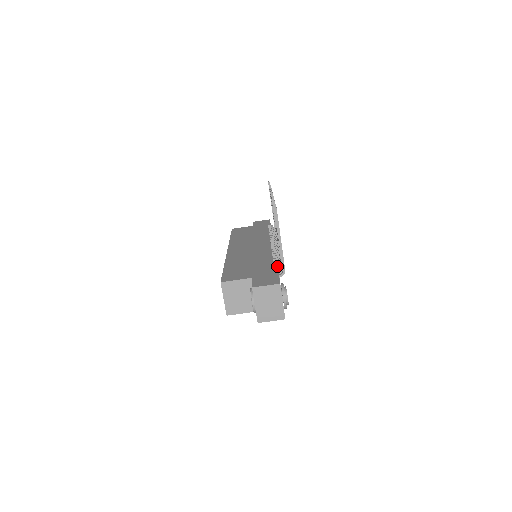
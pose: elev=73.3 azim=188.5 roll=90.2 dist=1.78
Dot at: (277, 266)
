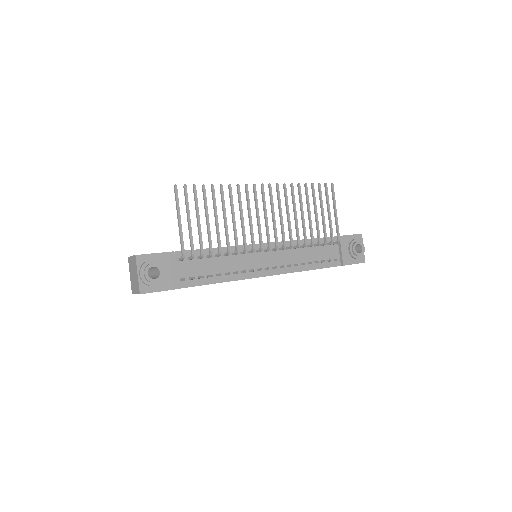
Dot at: (208, 255)
